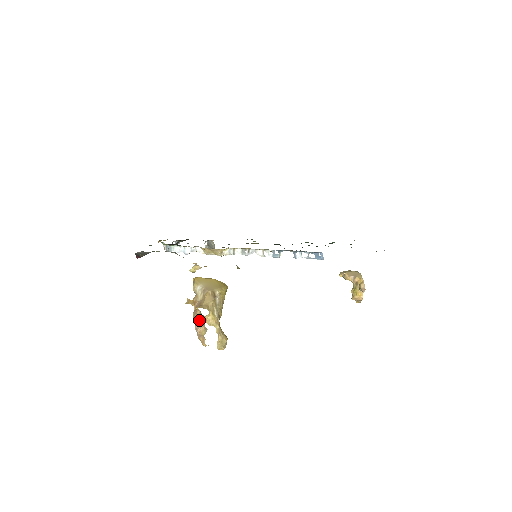
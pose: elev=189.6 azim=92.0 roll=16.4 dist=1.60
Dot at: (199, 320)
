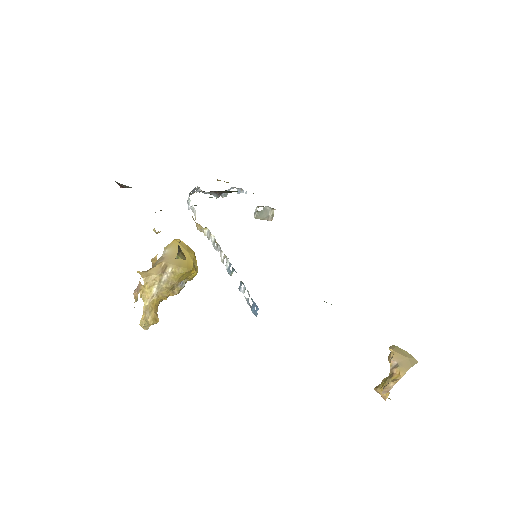
Dot at: (139, 285)
